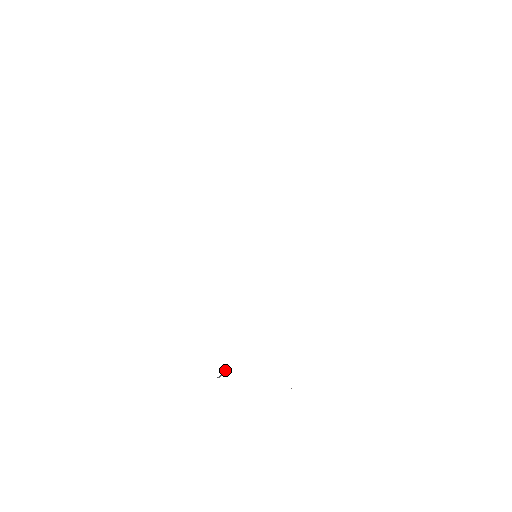
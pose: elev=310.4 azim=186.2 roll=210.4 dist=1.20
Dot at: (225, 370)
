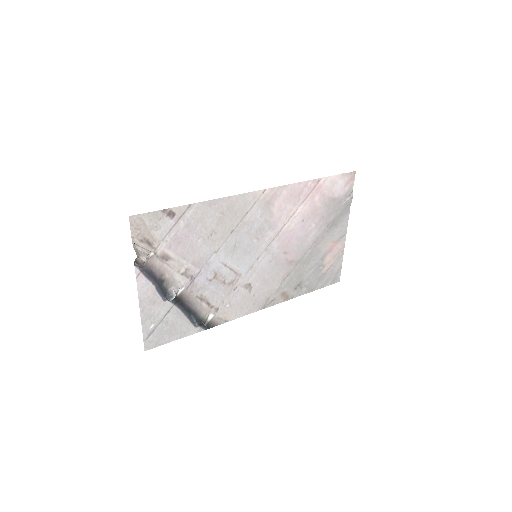
Dot at: (172, 294)
